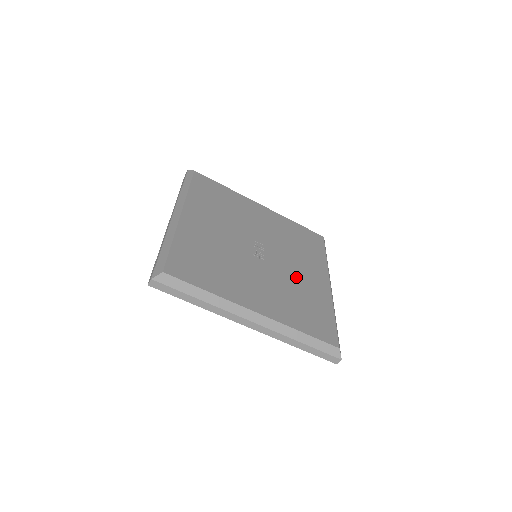
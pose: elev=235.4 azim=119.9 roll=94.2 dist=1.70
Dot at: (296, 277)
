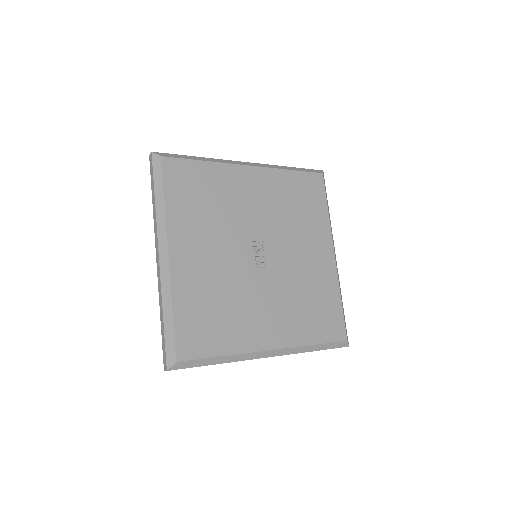
Dot at: (300, 269)
